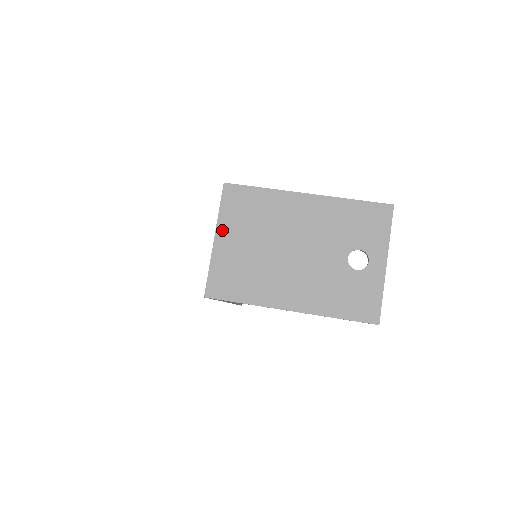
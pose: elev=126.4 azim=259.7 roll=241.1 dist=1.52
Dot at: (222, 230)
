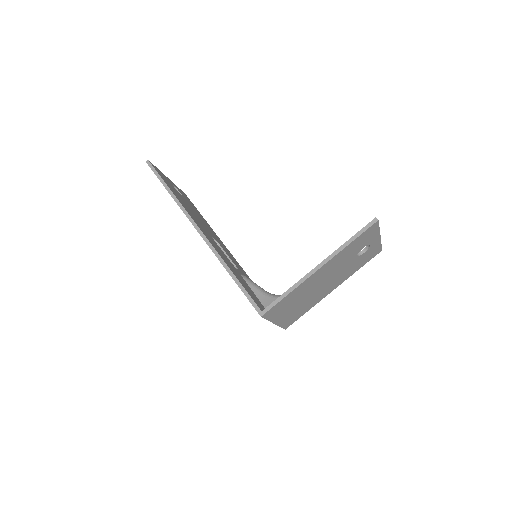
Dot at: (276, 320)
